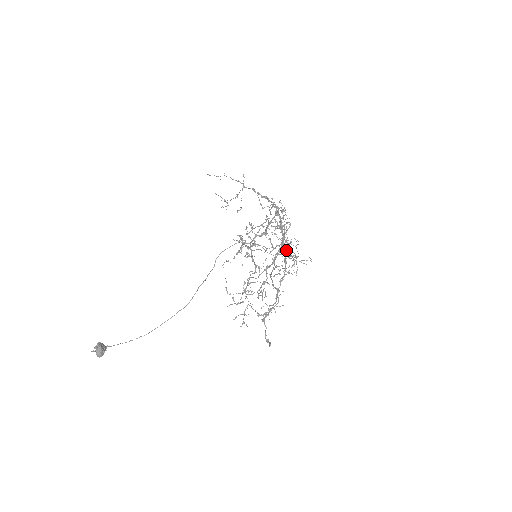
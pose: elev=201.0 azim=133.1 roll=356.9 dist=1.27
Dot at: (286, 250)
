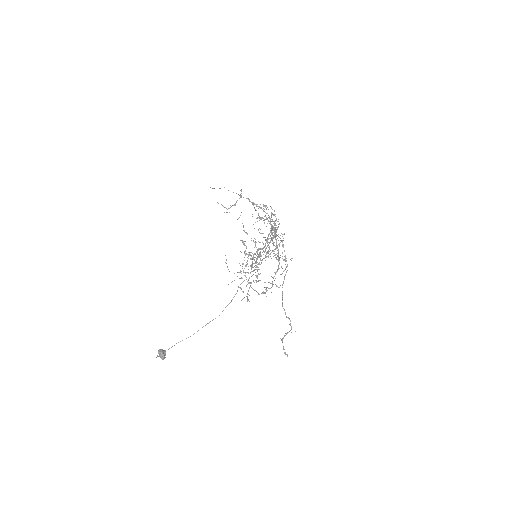
Dot at: occluded
